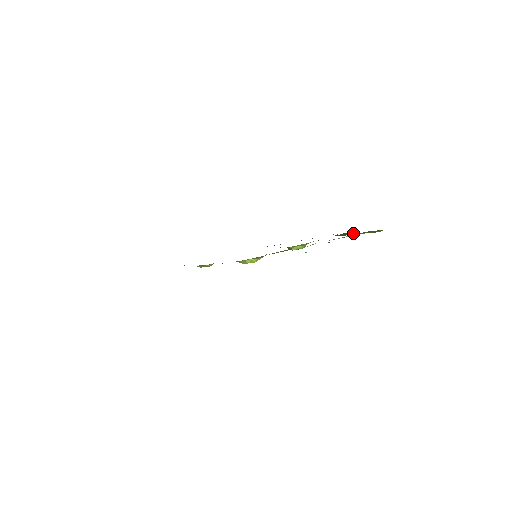
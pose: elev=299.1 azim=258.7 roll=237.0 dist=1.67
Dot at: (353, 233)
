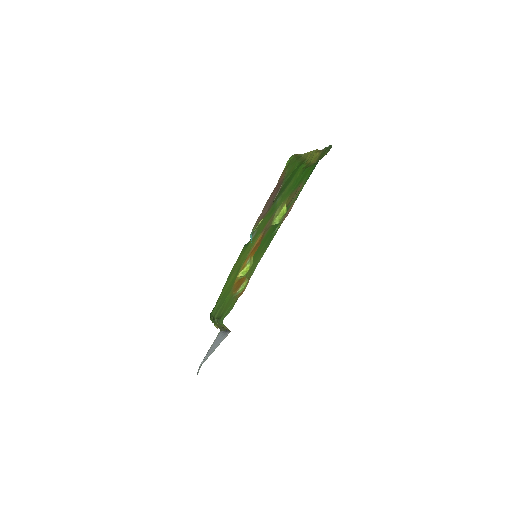
Dot at: (303, 163)
